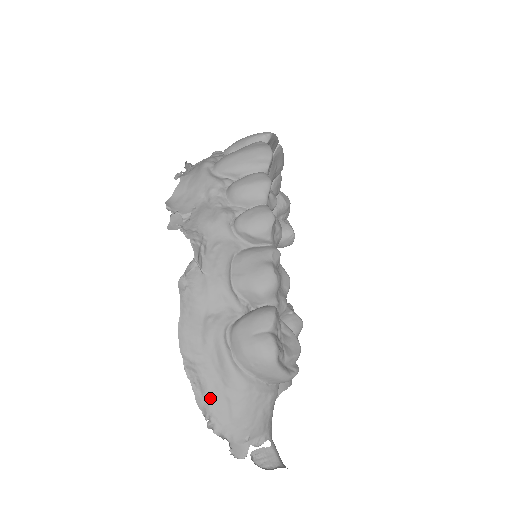
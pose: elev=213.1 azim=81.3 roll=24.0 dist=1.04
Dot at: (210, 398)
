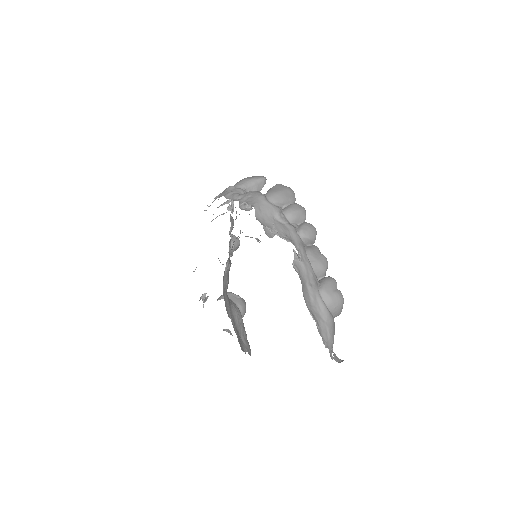
Dot at: (320, 329)
